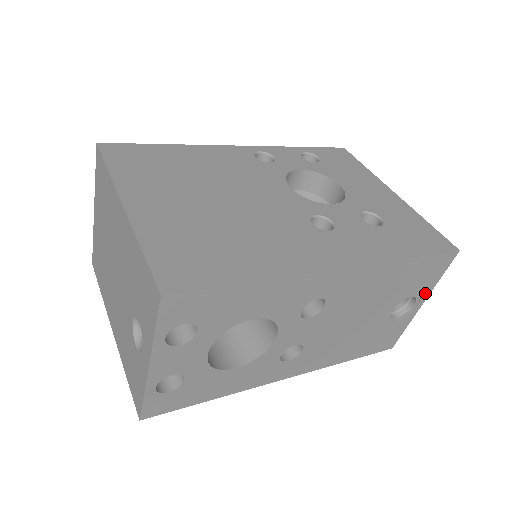
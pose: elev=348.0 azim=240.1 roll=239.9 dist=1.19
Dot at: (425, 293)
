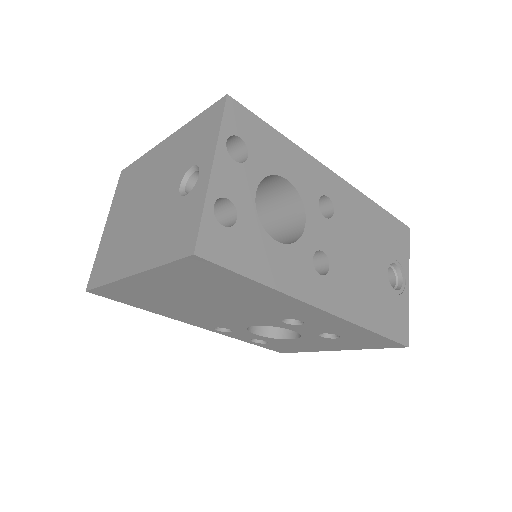
Dot at: (405, 268)
